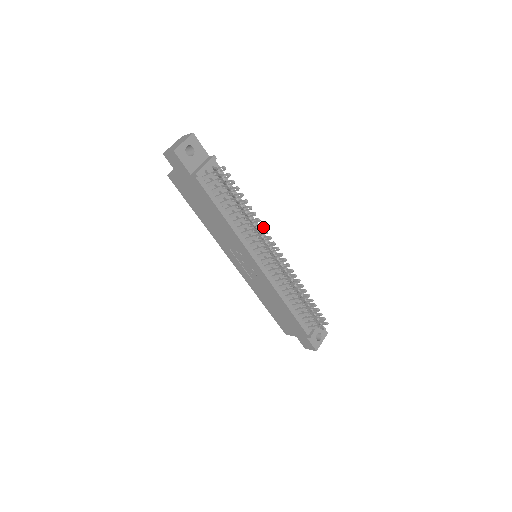
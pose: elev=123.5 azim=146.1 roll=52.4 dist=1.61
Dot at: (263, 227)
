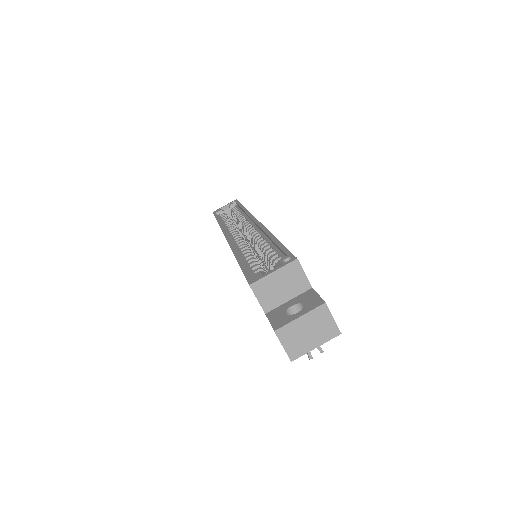
Dot at: occluded
